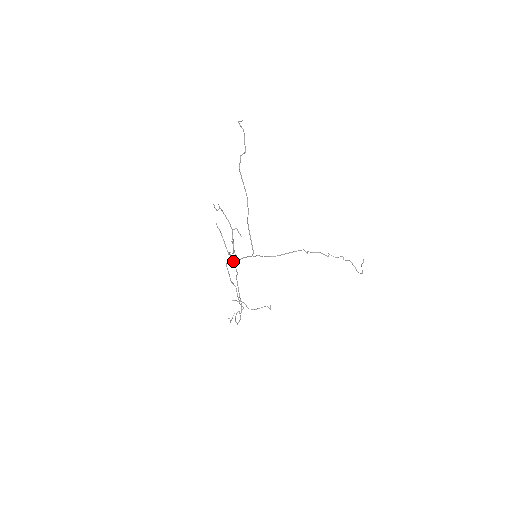
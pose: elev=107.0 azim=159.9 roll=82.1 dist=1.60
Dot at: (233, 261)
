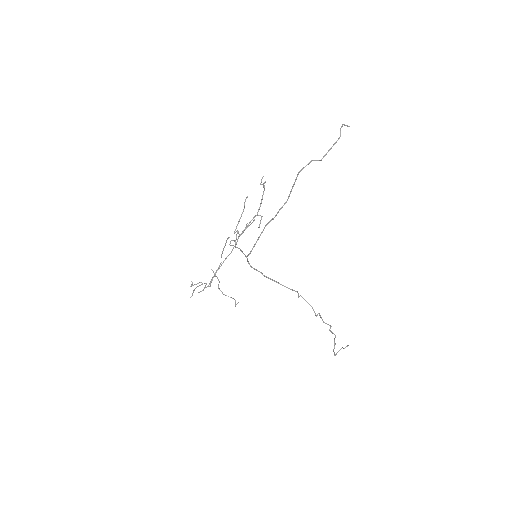
Dot at: (235, 241)
